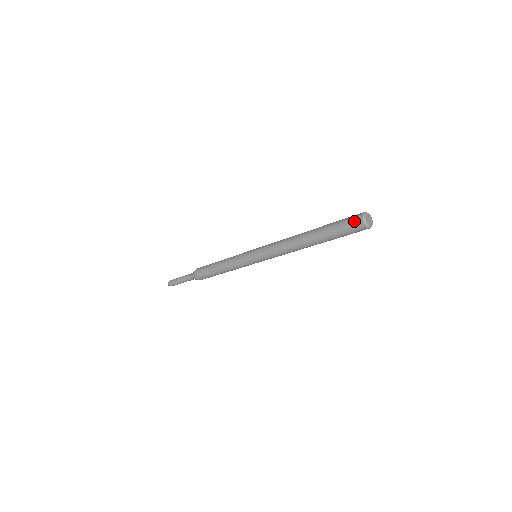
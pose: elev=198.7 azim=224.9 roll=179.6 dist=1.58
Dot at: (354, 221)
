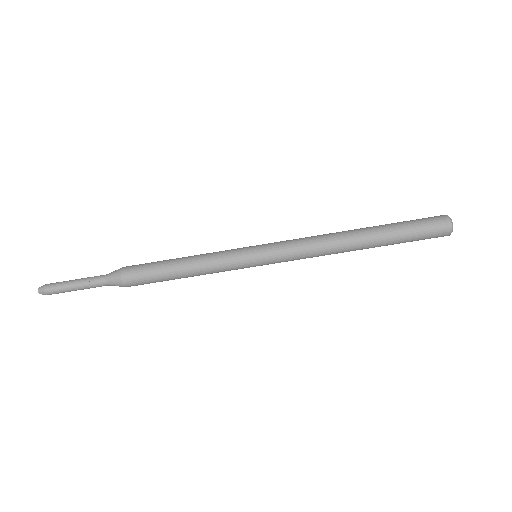
Dot at: occluded
